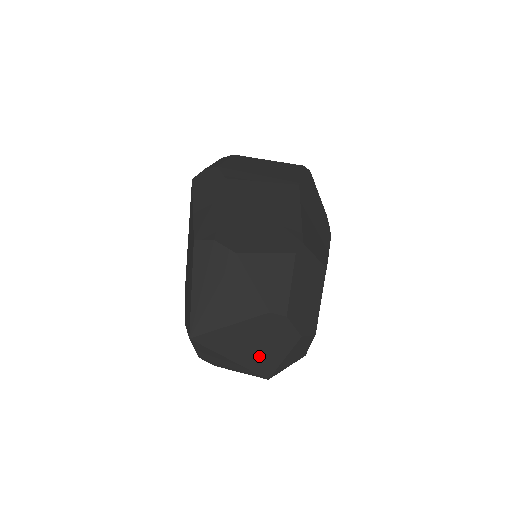
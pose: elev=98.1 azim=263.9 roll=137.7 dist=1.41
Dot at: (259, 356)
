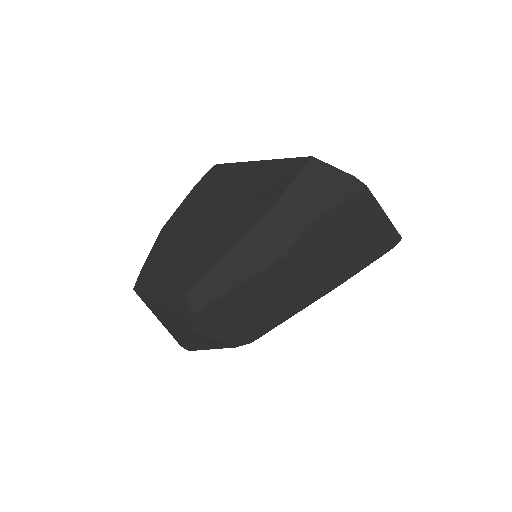
Dot at: occluded
